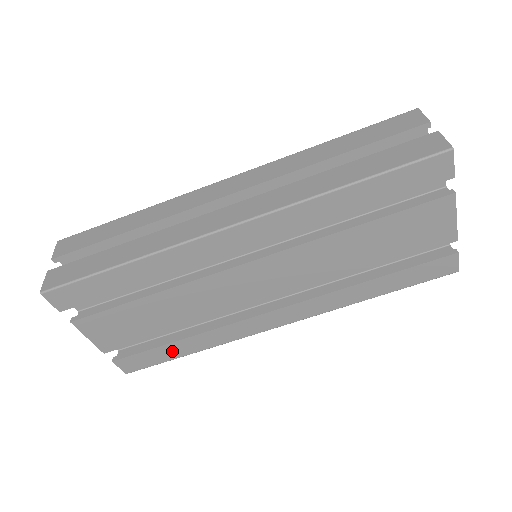
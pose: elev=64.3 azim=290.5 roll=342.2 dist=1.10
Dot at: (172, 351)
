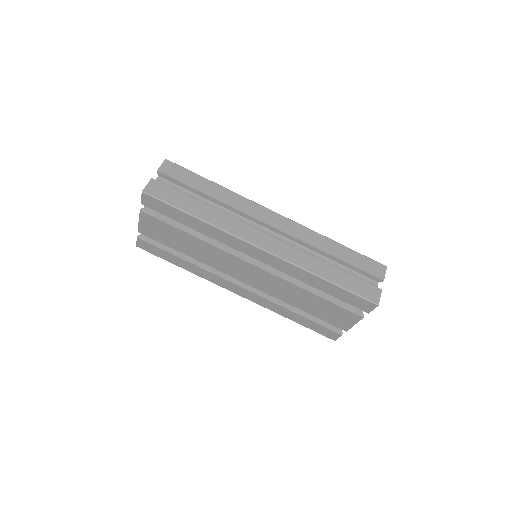
Dot at: (172, 259)
